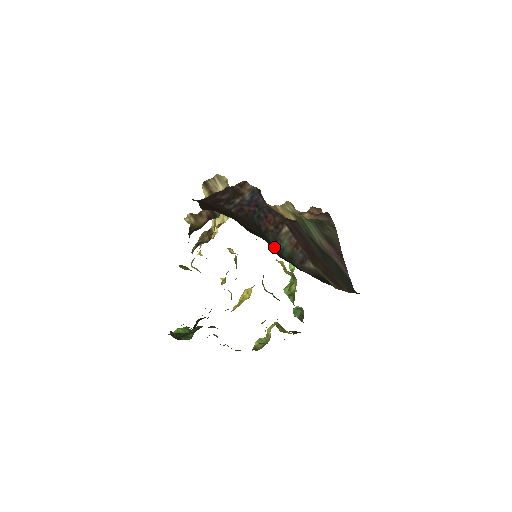
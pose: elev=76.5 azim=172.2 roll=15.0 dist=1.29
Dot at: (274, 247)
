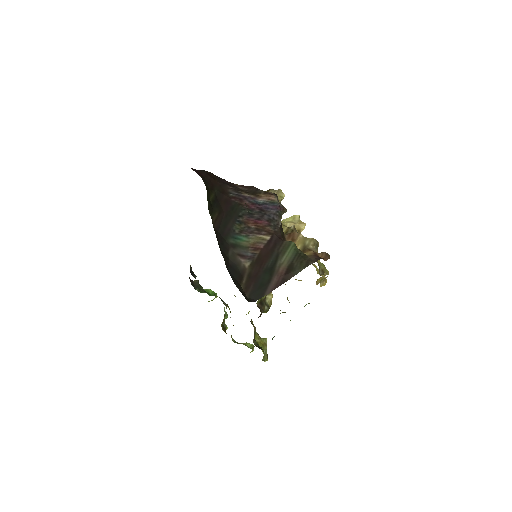
Dot at: (228, 229)
